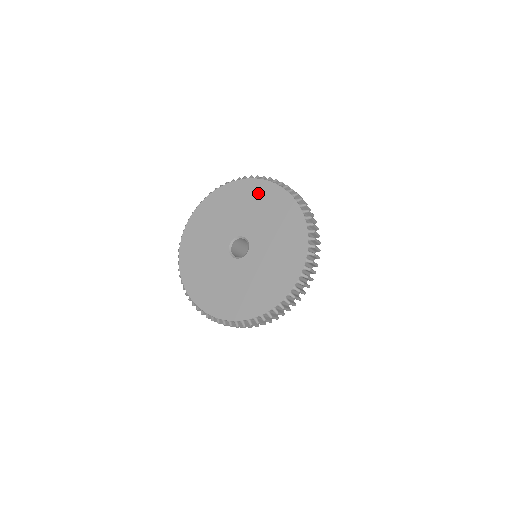
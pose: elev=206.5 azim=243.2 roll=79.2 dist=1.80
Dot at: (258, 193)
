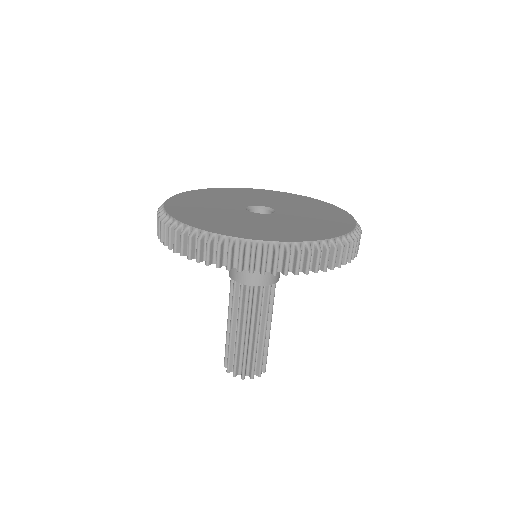
Dot at: (291, 197)
